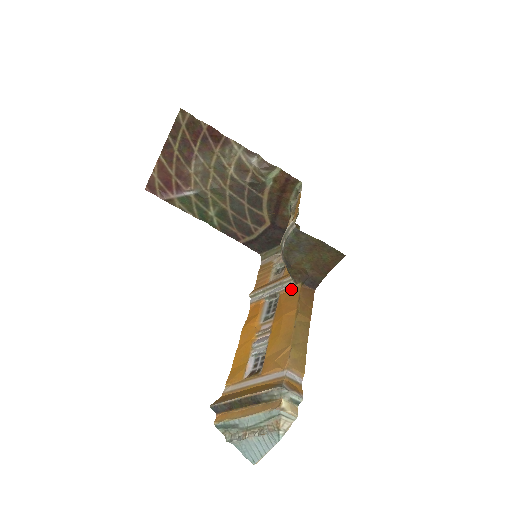
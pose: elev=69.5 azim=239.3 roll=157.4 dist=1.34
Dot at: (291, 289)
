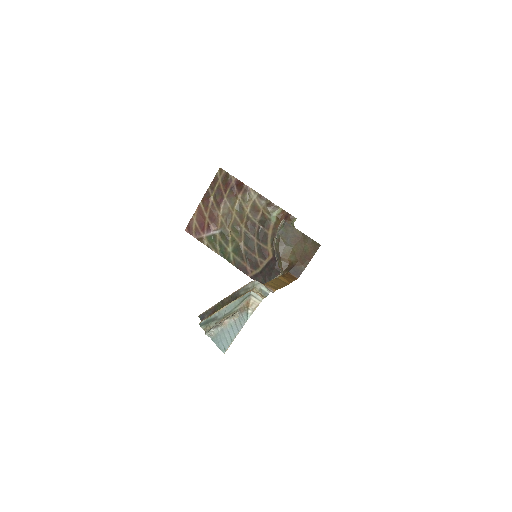
Dot at: occluded
